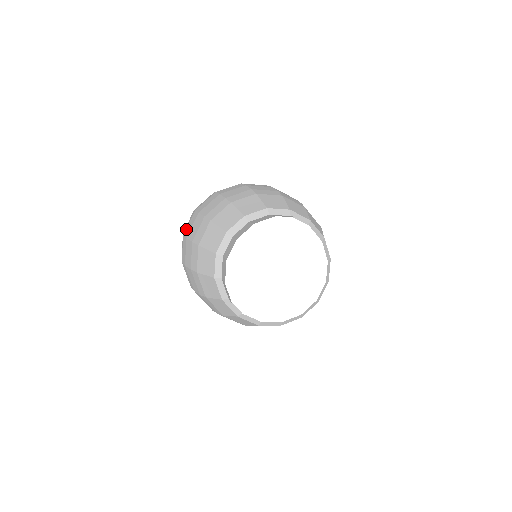
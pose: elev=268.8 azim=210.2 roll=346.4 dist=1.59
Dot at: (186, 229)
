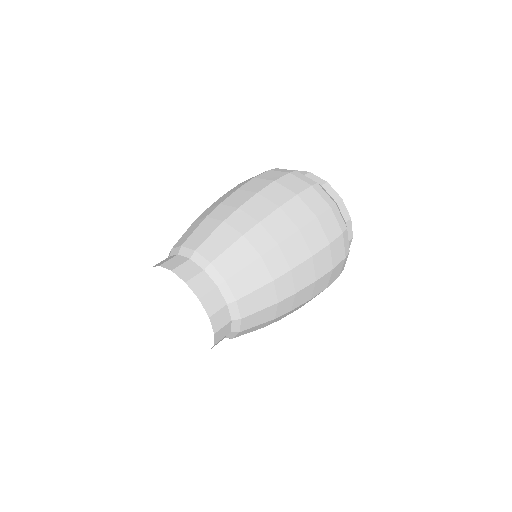
Dot at: occluded
